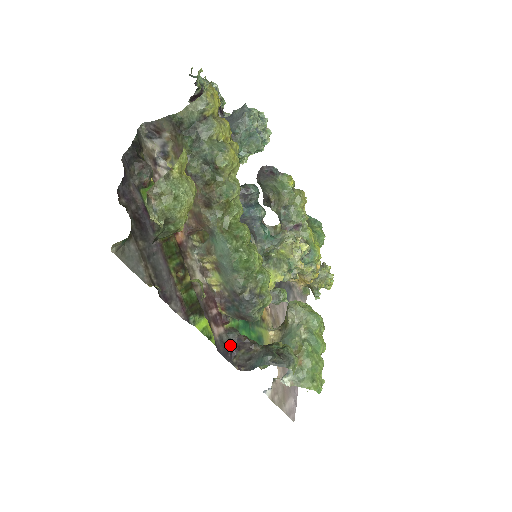
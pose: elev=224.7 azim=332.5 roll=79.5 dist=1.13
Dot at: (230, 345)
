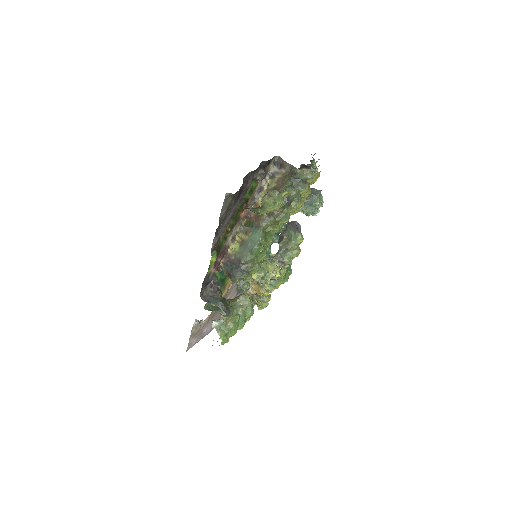
Dot at: (209, 281)
